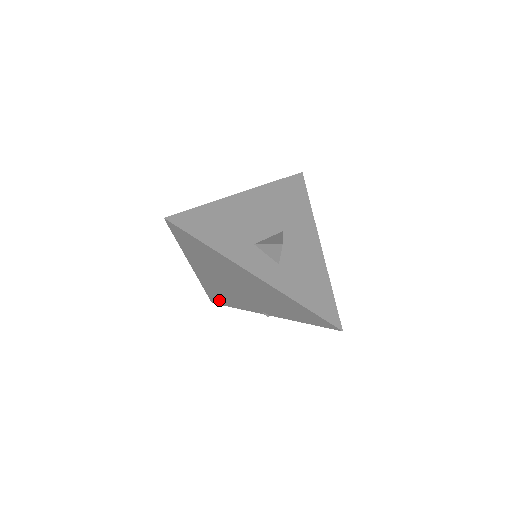
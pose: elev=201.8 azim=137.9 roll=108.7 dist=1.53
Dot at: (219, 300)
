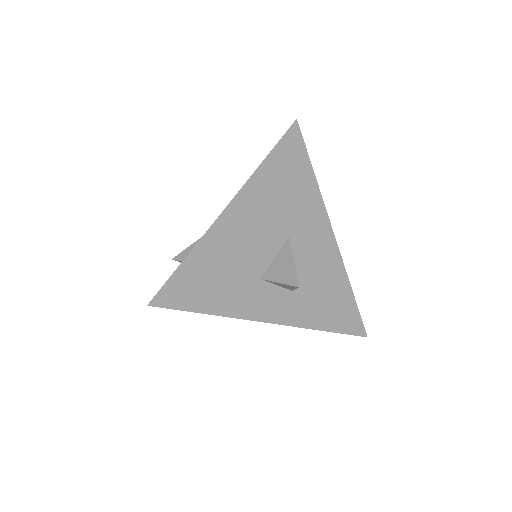
Dot at: occluded
